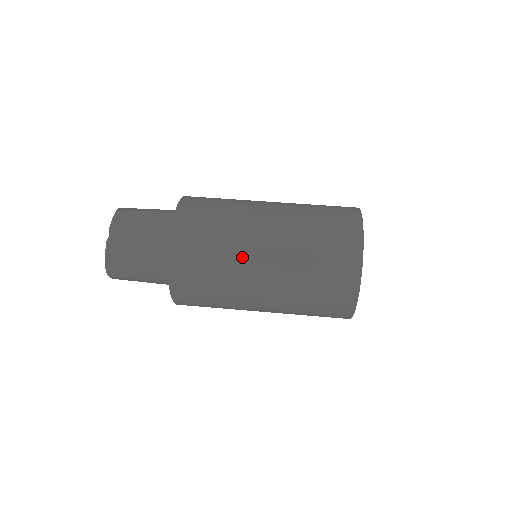
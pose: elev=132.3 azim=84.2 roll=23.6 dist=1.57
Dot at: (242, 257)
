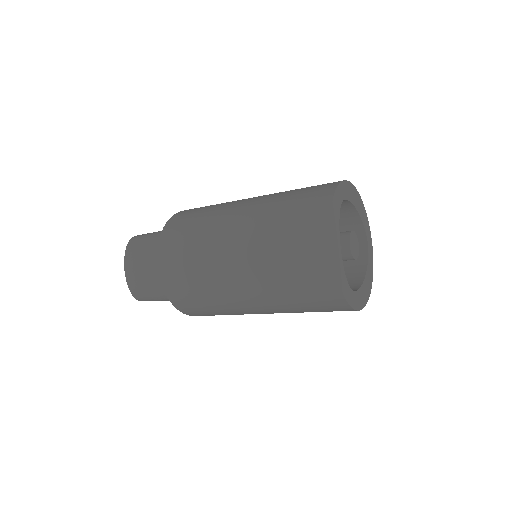
Dot at: occluded
